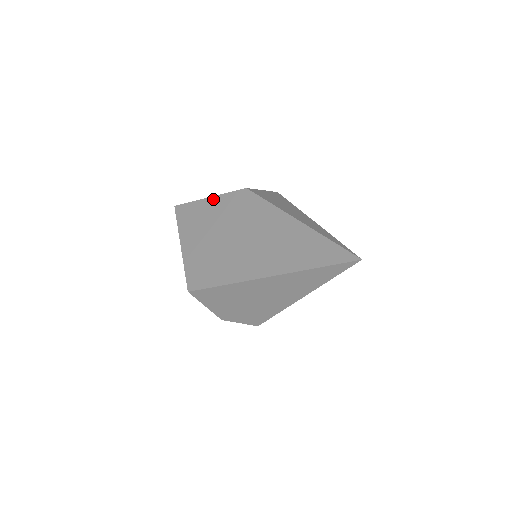
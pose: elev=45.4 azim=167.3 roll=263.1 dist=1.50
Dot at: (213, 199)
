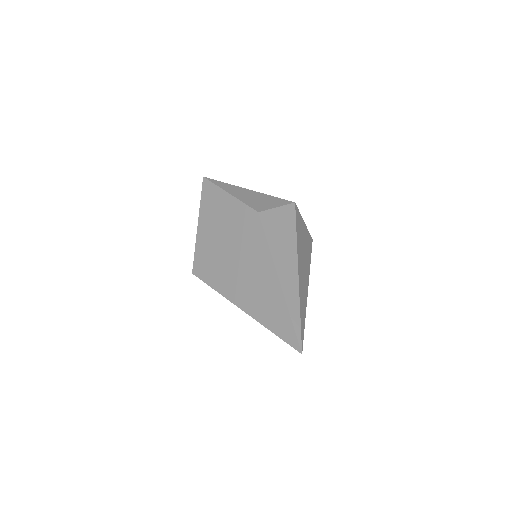
Dot at: (232, 199)
